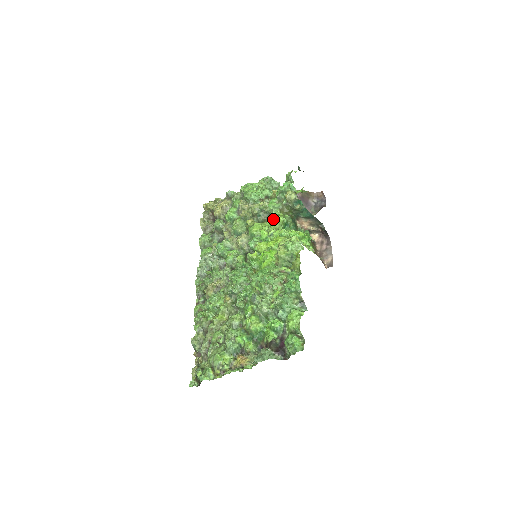
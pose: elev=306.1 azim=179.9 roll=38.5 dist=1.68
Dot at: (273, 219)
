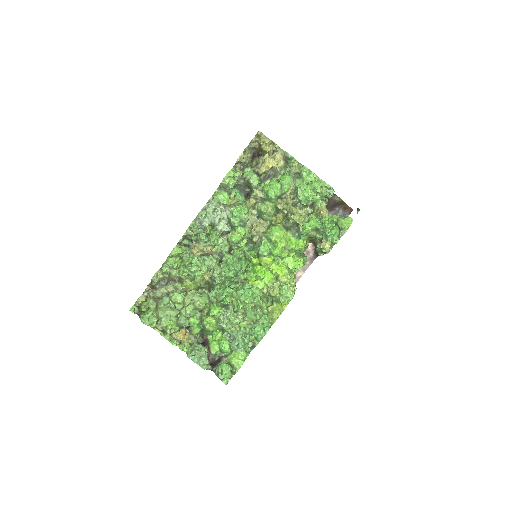
Dot at: (296, 240)
